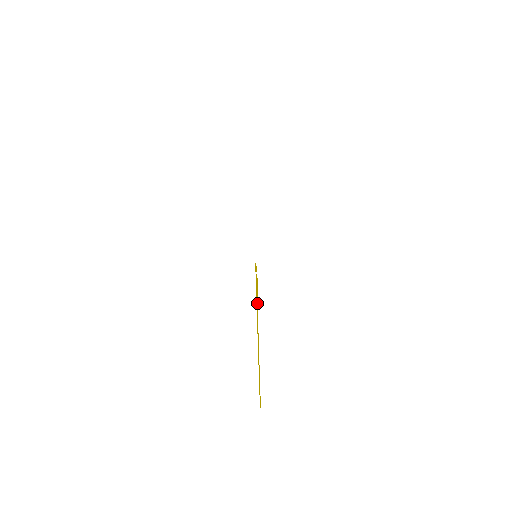
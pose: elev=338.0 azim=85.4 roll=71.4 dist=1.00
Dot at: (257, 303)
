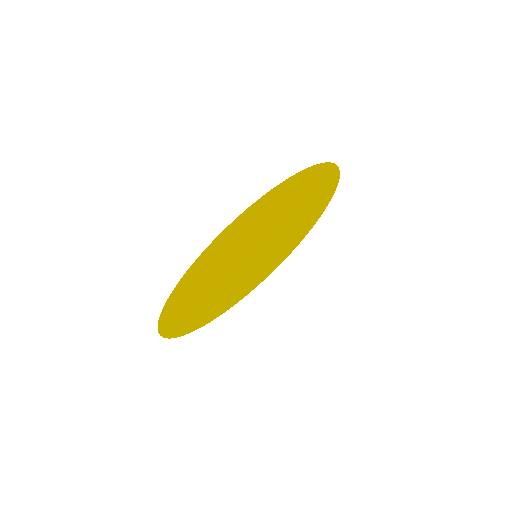
Dot at: (269, 254)
